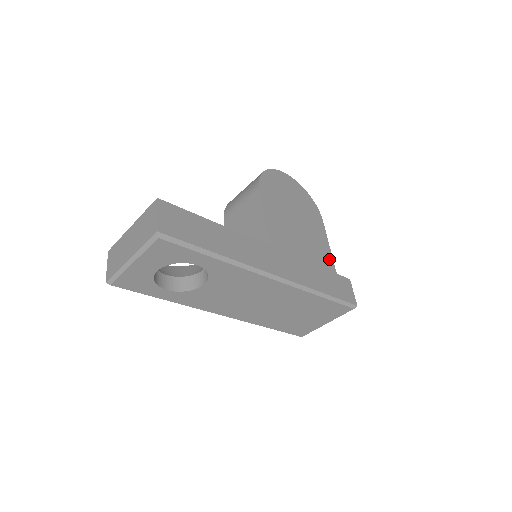
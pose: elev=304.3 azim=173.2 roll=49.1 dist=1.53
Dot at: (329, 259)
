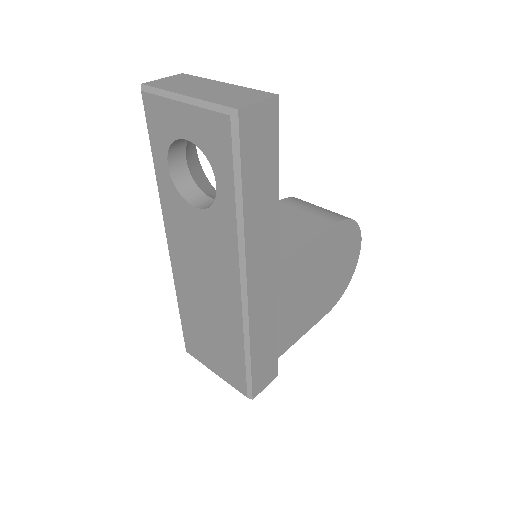
Dot at: (291, 341)
